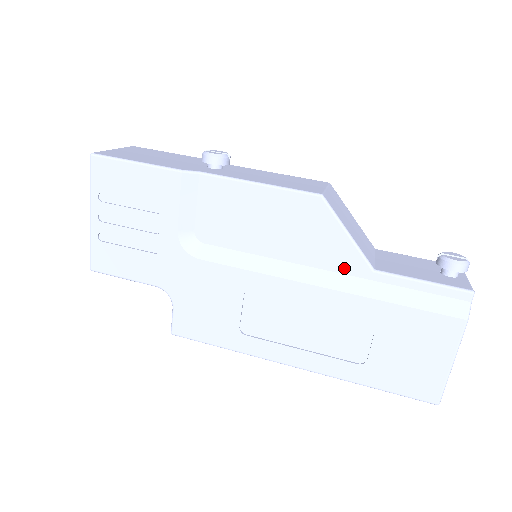
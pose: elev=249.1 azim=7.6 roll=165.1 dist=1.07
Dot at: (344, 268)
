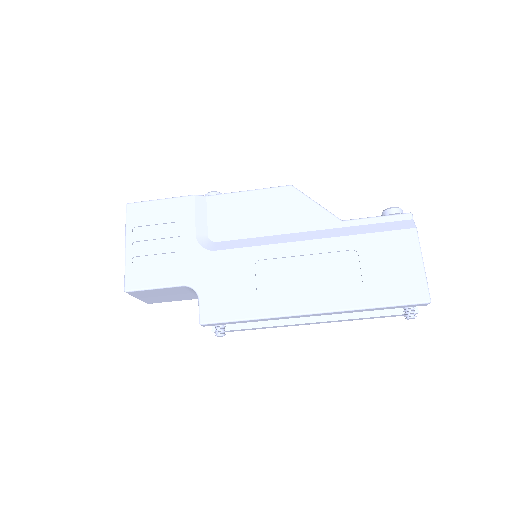
Dot at: (321, 225)
